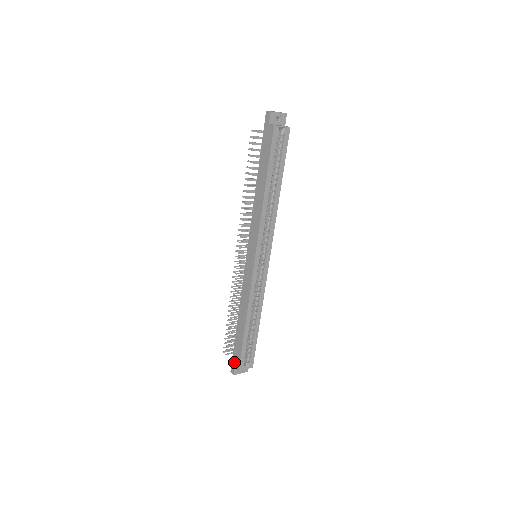
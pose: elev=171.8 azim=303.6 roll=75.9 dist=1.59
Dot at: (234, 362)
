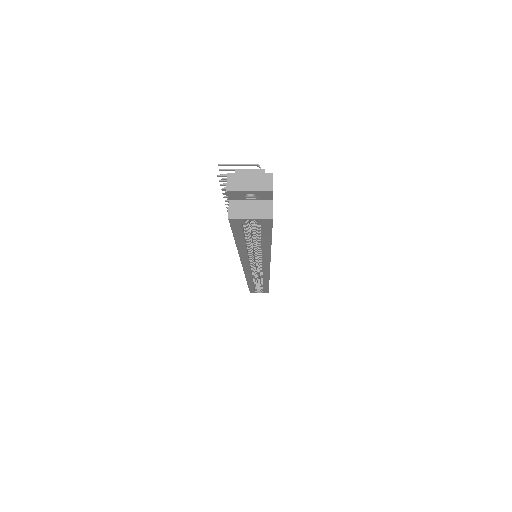
Dot at: occluded
